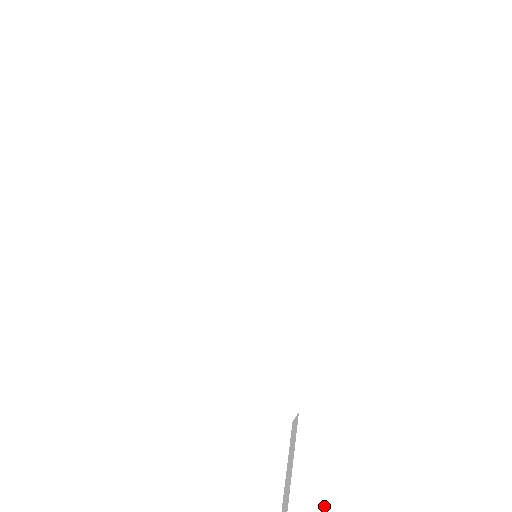
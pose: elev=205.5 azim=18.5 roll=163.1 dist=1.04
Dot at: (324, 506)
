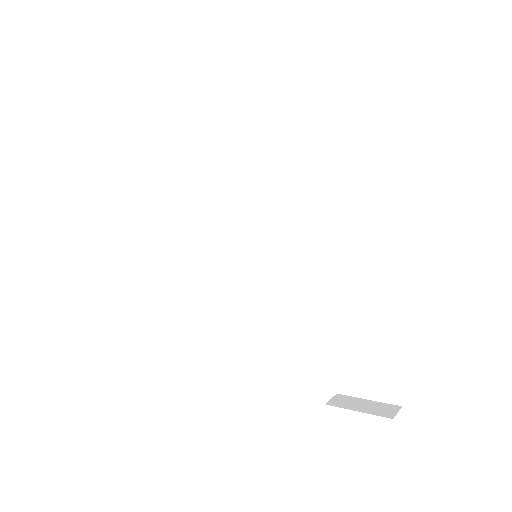
Dot at: (356, 472)
